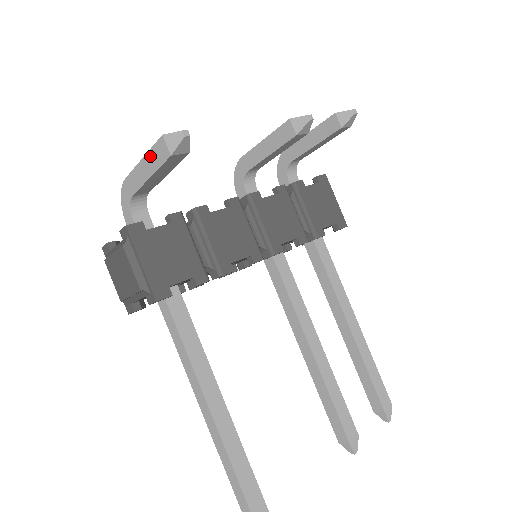
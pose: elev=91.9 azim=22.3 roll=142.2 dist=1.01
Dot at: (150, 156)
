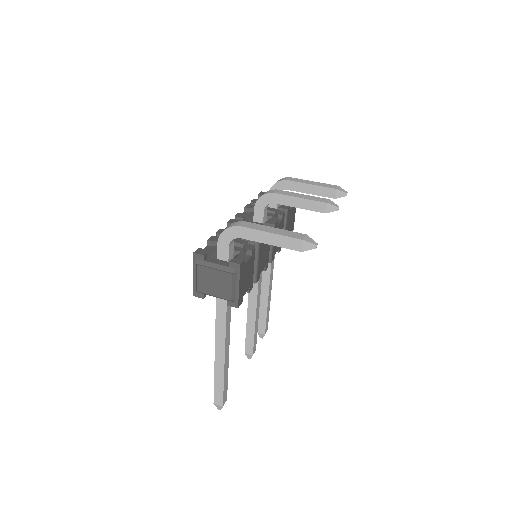
Dot at: (281, 238)
